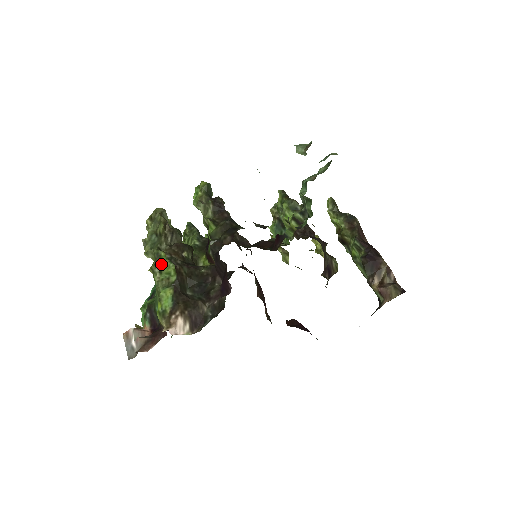
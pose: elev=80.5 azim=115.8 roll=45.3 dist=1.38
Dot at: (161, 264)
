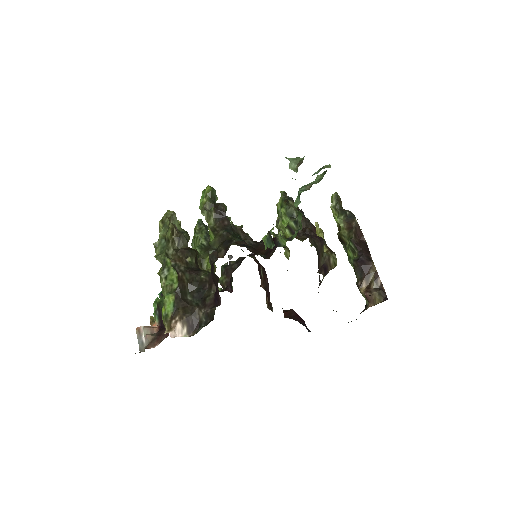
Dot at: (167, 271)
